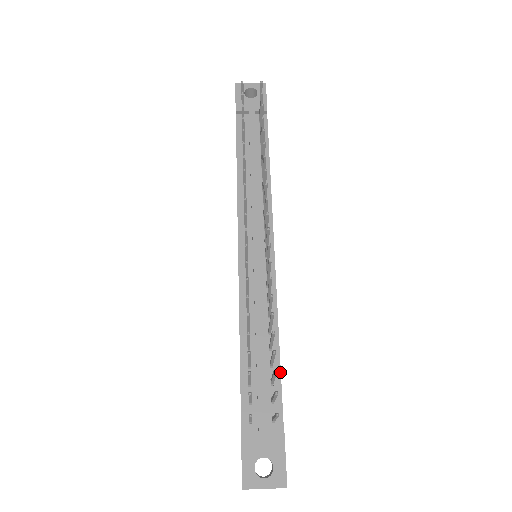
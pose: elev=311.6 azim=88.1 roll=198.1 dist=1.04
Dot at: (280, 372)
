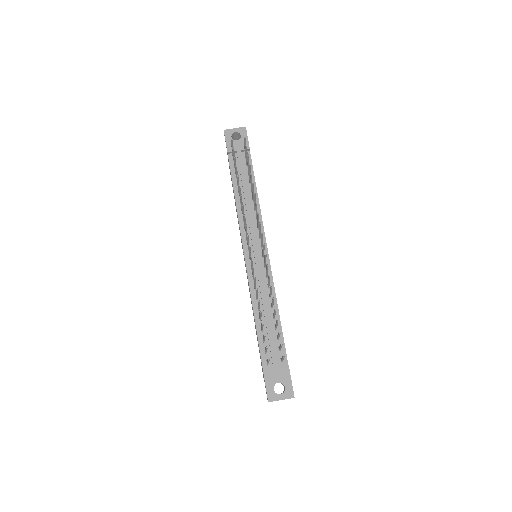
Dot at: occluded
